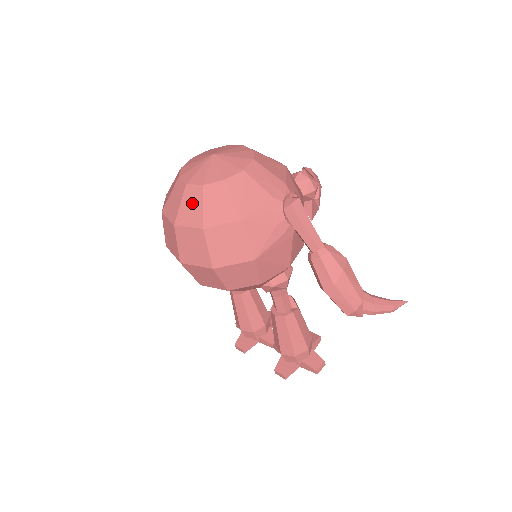
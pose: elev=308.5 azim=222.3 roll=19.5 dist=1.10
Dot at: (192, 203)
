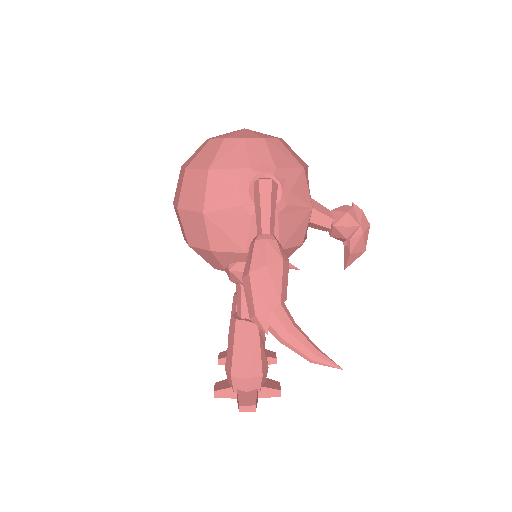
Dot at: (198, 151)
